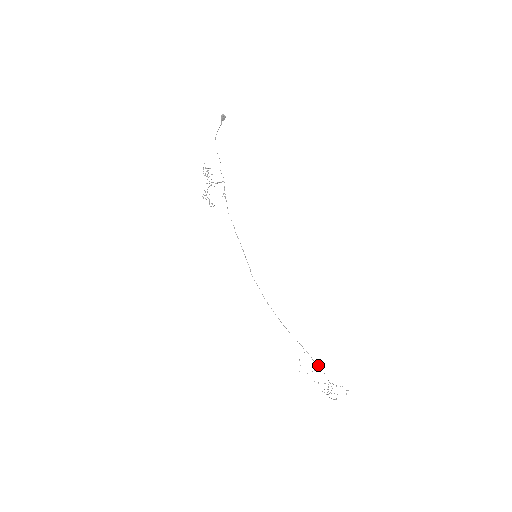
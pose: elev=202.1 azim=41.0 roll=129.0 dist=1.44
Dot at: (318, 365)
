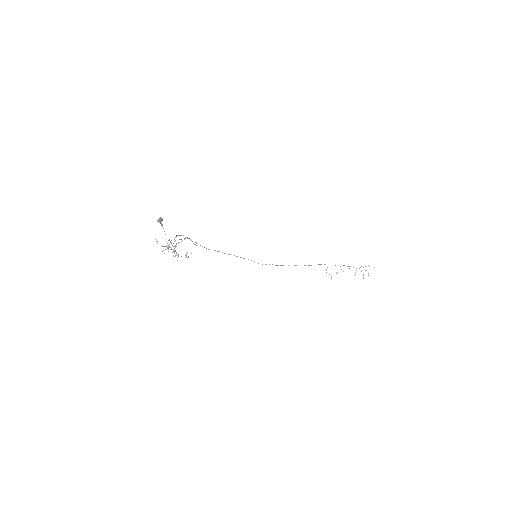
Dot at: occluded
